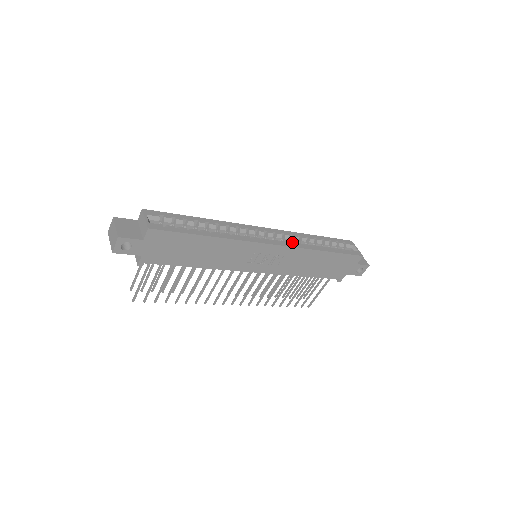
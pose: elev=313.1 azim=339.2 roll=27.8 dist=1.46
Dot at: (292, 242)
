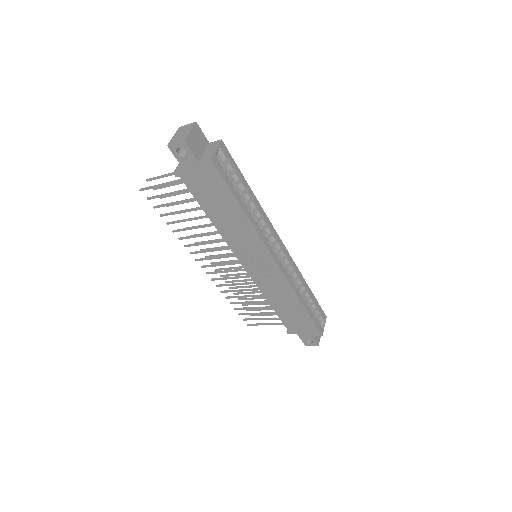
Dot at: occluded
